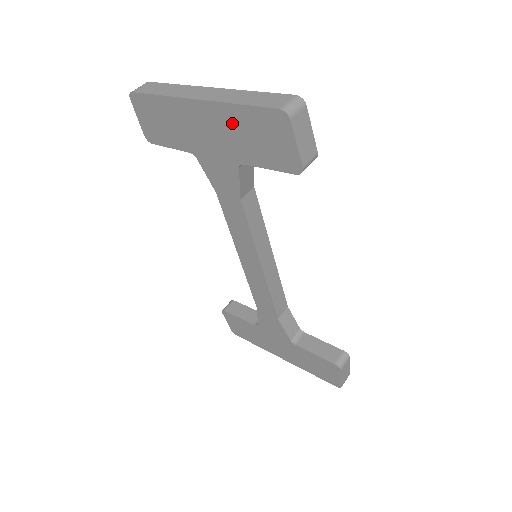
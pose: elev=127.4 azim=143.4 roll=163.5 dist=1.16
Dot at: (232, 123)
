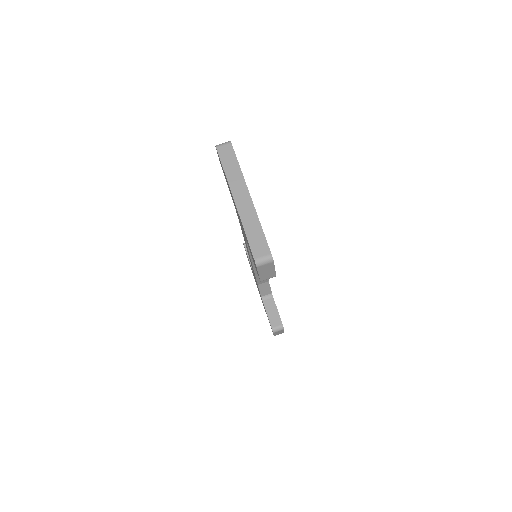
Dot at: (243, 229)
